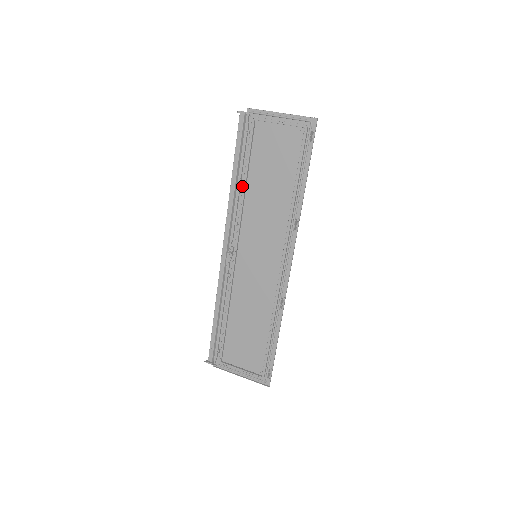
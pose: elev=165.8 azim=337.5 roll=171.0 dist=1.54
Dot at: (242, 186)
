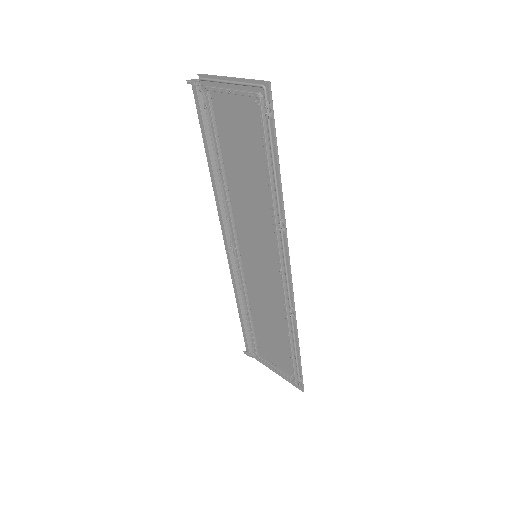
Dot at: (222, 174)
